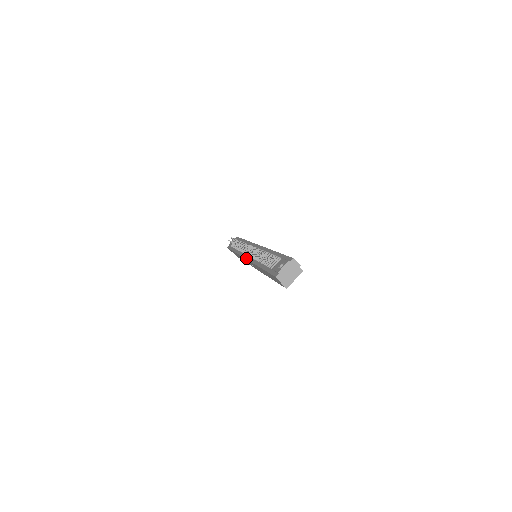
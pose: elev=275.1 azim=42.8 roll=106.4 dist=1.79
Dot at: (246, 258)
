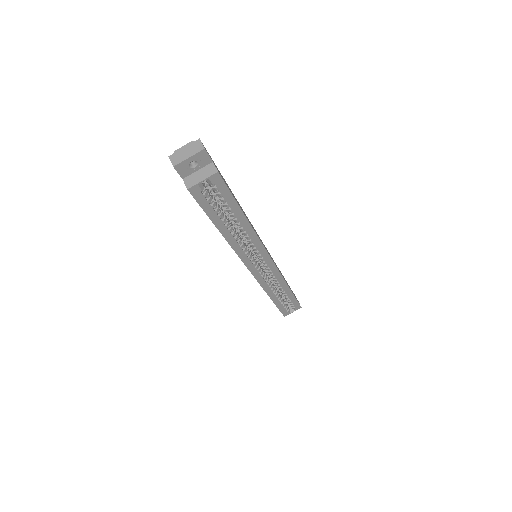
Dot at: occluded
